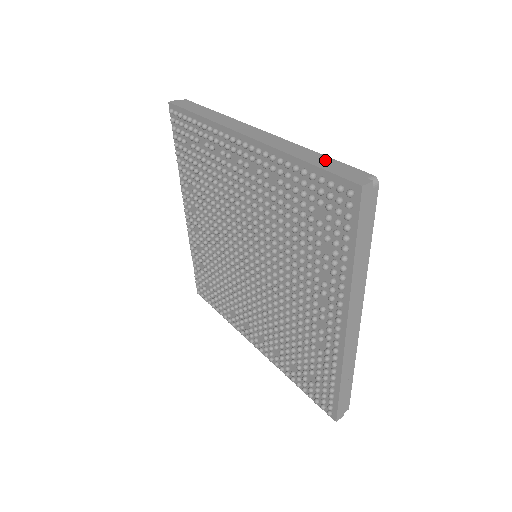
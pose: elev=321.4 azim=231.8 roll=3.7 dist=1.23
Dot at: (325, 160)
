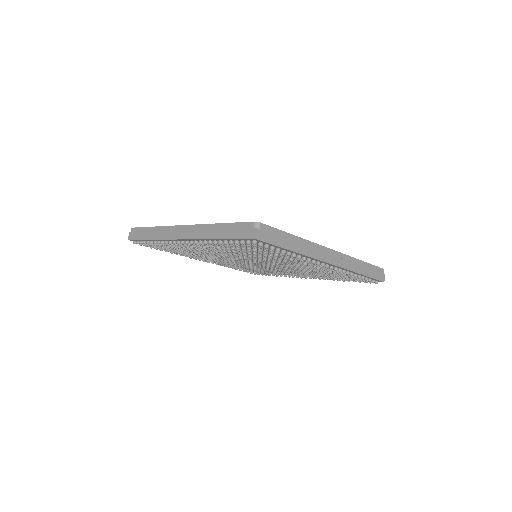
Dot at: (227, 228)
